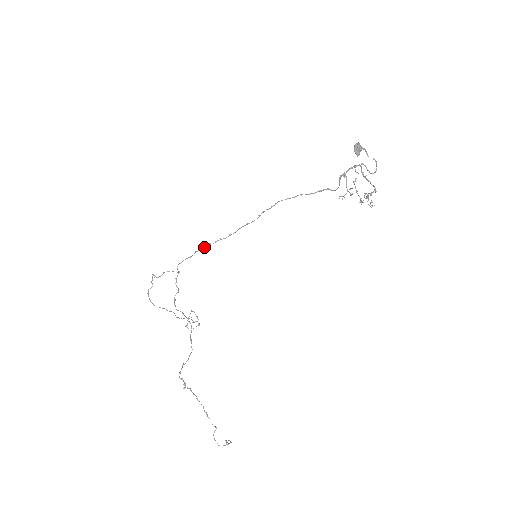
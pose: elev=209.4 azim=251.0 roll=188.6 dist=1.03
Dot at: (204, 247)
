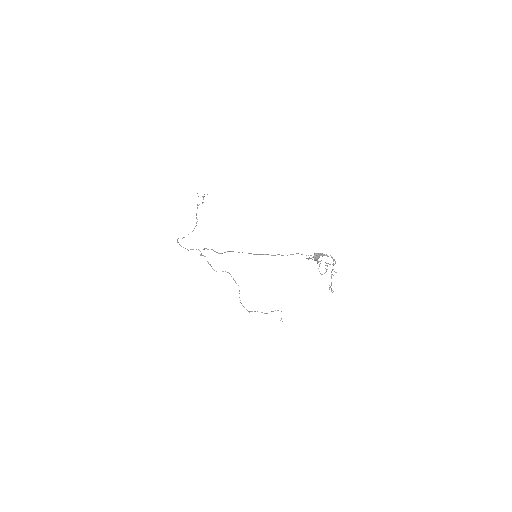
Dot at: occluded
